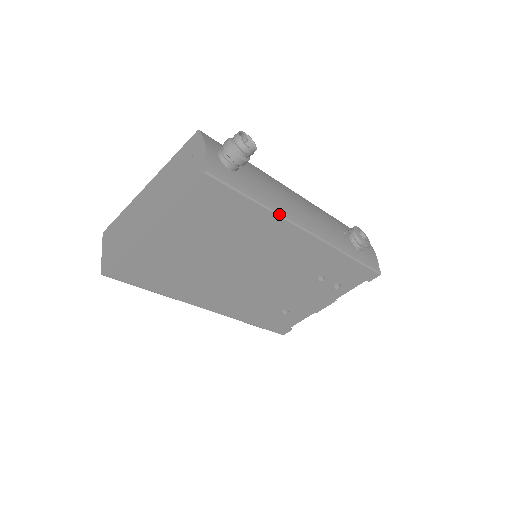
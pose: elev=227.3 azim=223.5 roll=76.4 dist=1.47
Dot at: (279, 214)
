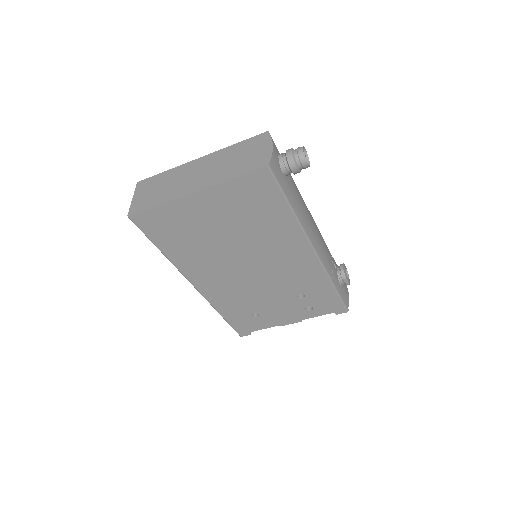
Dot at: (302, 226)
